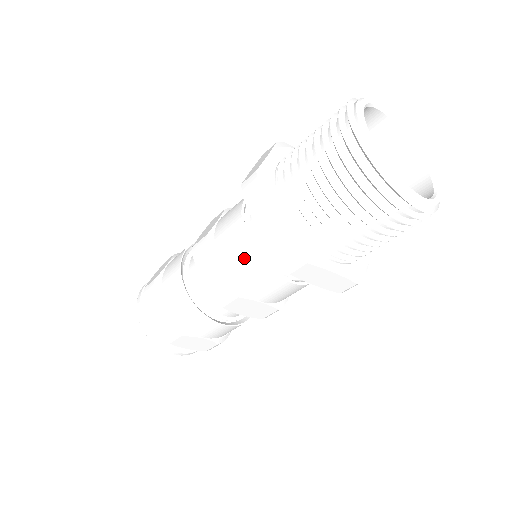
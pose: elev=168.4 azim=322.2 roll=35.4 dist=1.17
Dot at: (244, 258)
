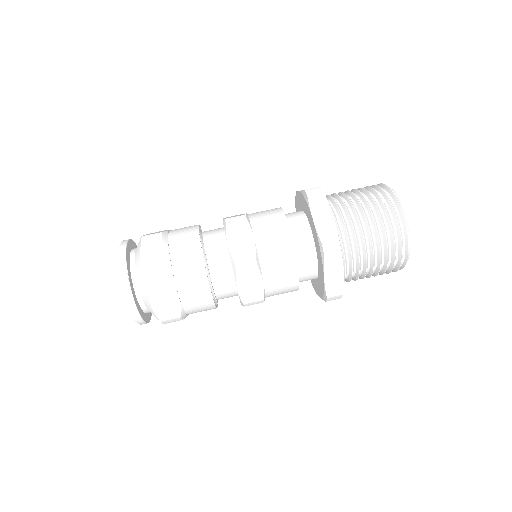
Dot at: (279, 239)
